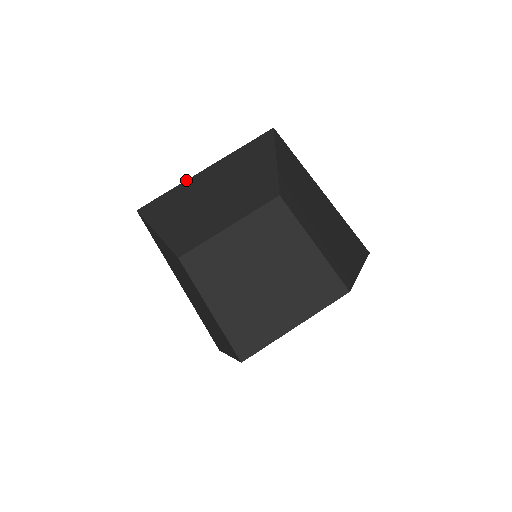
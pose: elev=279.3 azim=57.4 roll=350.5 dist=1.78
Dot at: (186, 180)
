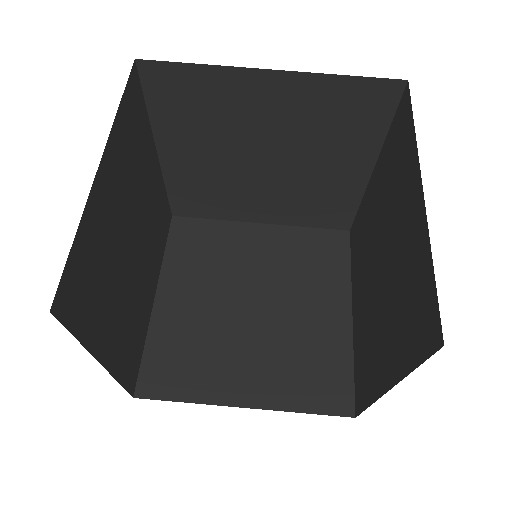
Dot at: (232, 66)
